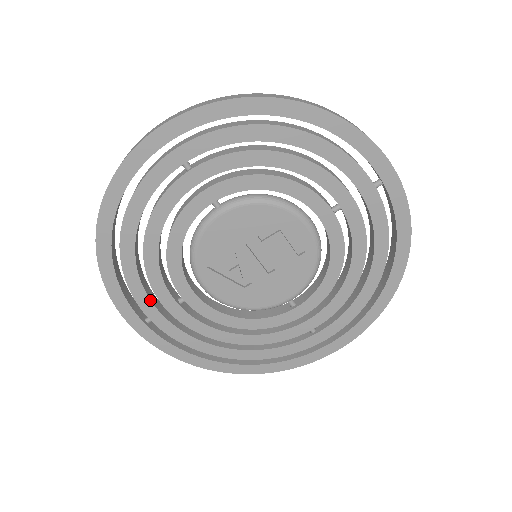
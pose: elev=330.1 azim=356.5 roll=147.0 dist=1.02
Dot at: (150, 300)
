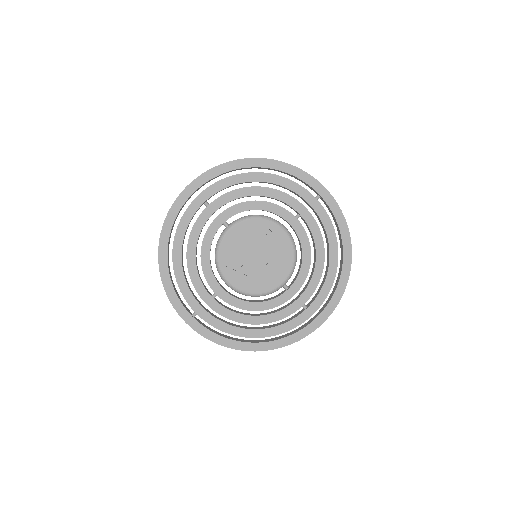
Dot at: (194, 297)
